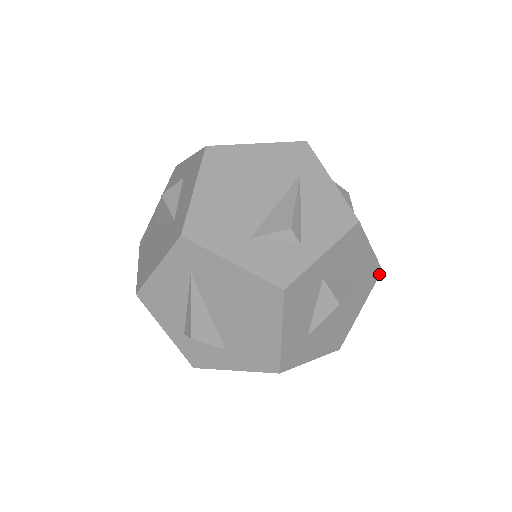
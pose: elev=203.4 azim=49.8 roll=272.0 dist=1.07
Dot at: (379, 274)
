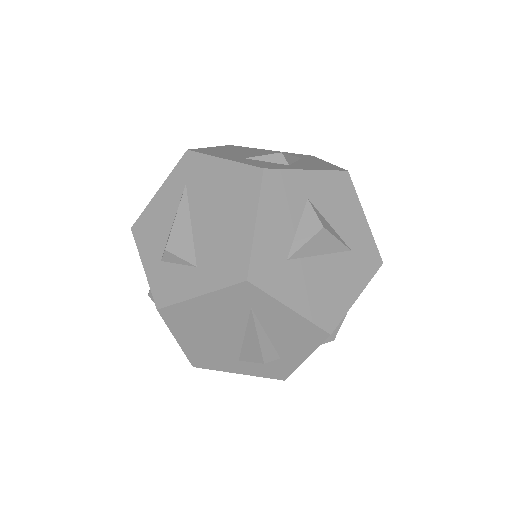
Dot at: (379, 265)
